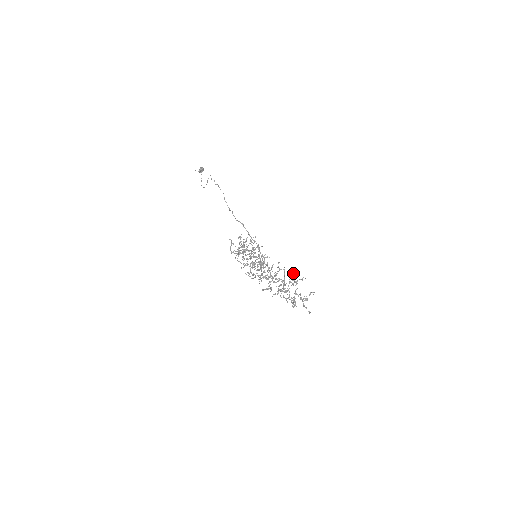
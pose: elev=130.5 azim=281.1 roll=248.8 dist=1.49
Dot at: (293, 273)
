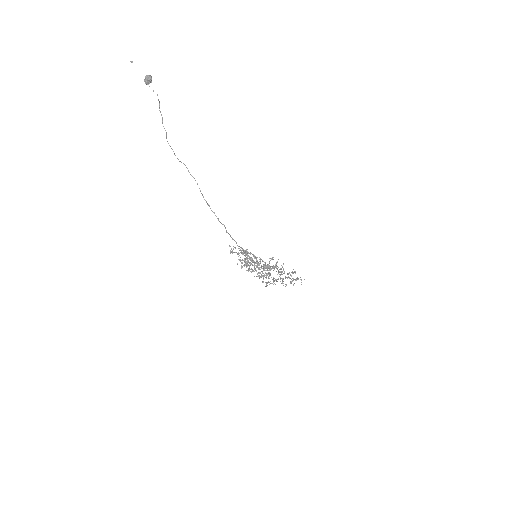
Dot at: occluded
